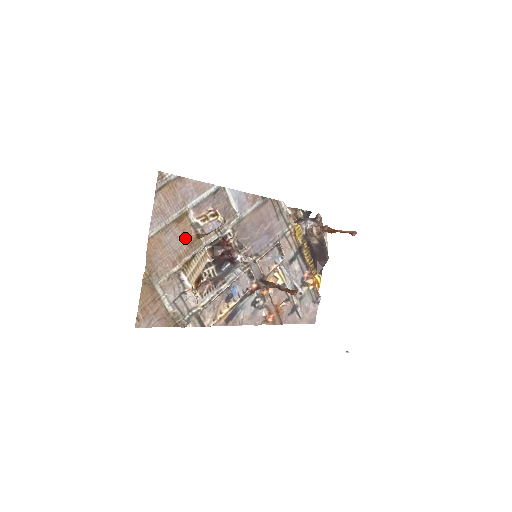
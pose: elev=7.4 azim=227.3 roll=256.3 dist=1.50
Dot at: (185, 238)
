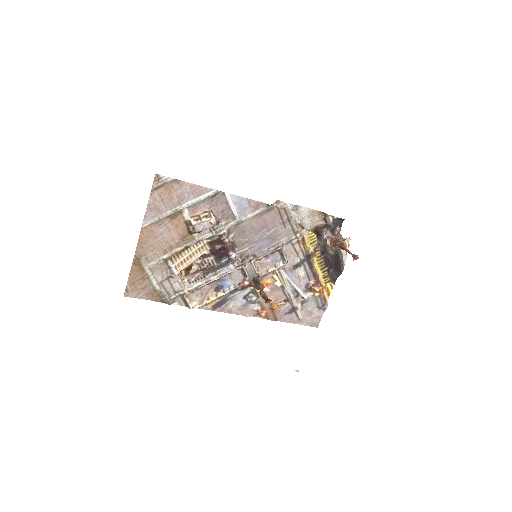
Dot at: (178, 232)
